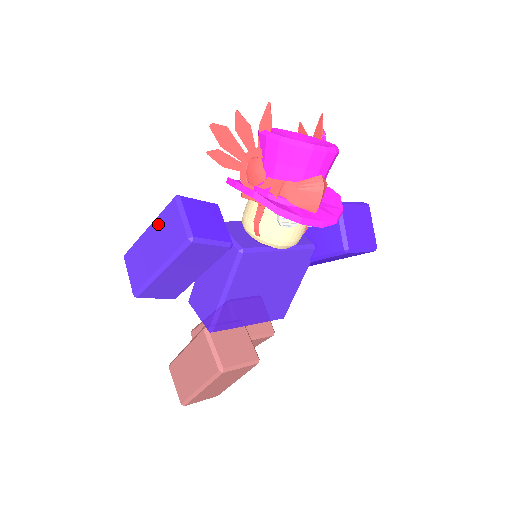
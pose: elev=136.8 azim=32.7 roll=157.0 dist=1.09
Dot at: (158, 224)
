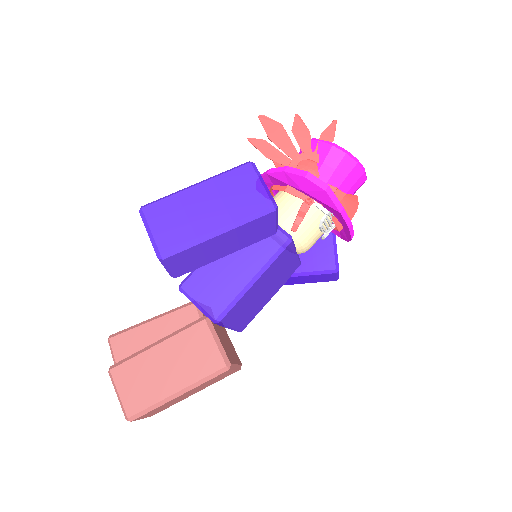
Dot at: (219, 183)
